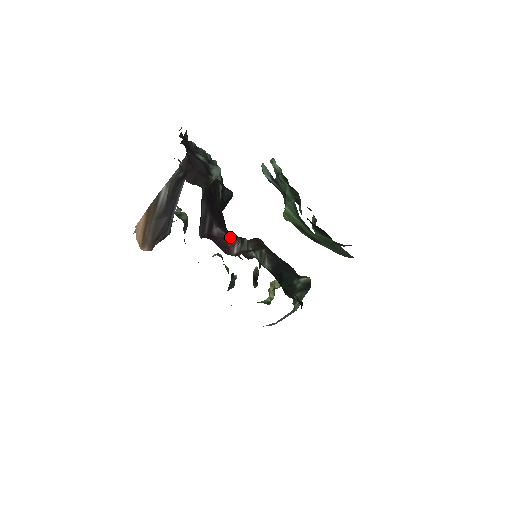
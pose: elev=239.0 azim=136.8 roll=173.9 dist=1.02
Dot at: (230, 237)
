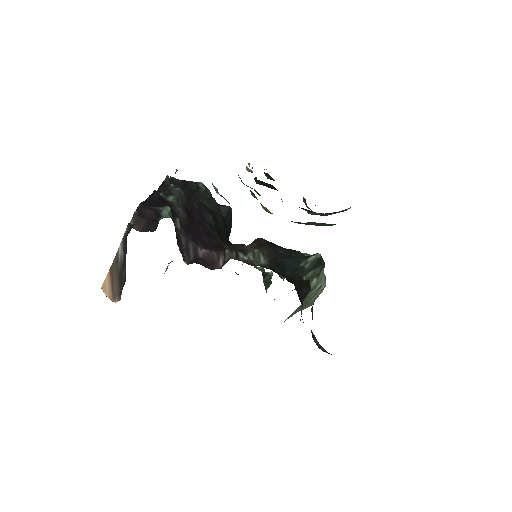
Dot at: (215, 253)
